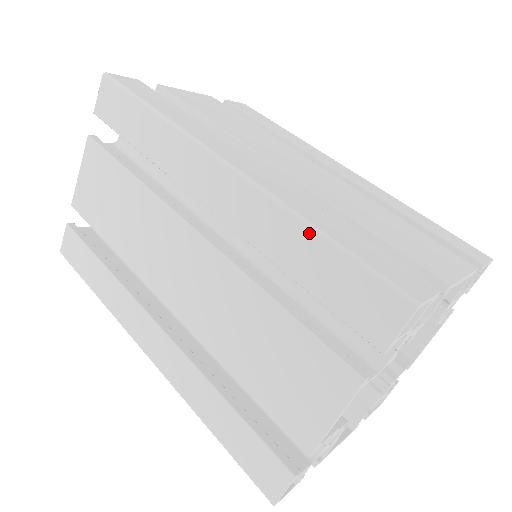
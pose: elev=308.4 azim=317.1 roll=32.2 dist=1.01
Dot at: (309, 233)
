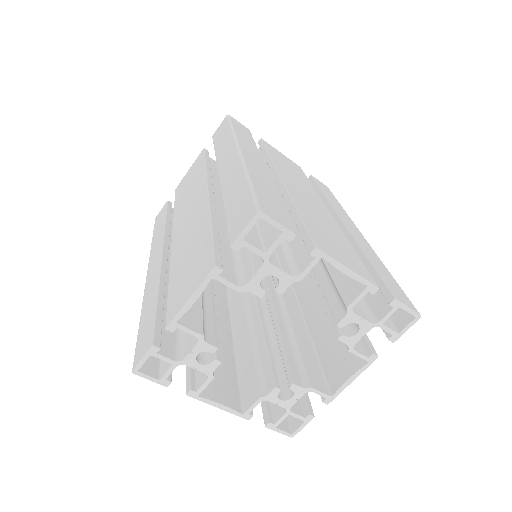
Dot at: (244, 180)
